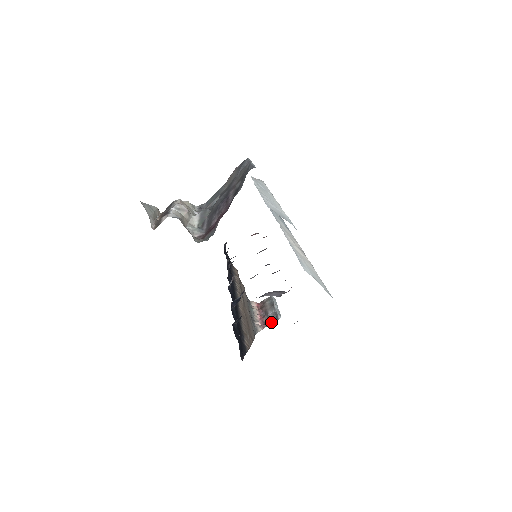
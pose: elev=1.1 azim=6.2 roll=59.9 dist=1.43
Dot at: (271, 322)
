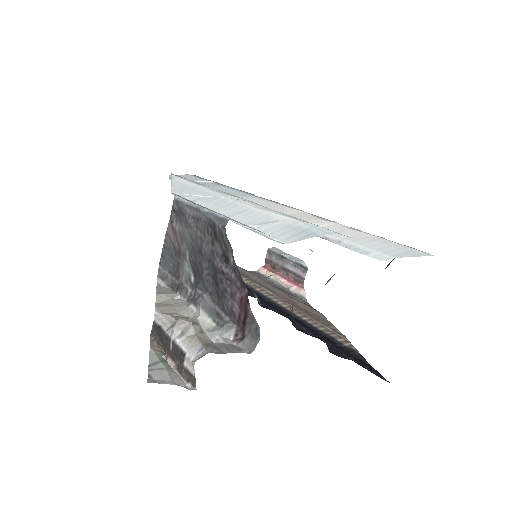
Dot at: (303, 276)
